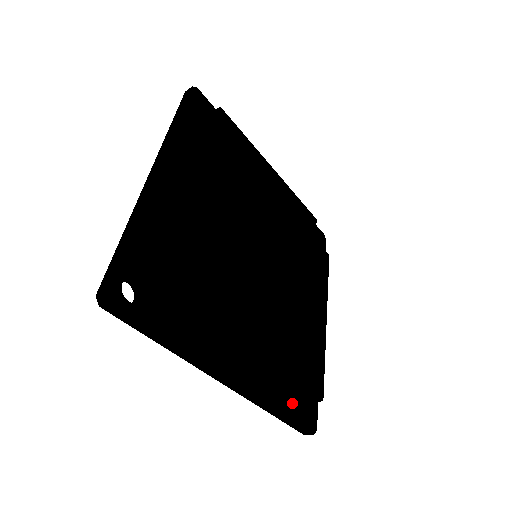
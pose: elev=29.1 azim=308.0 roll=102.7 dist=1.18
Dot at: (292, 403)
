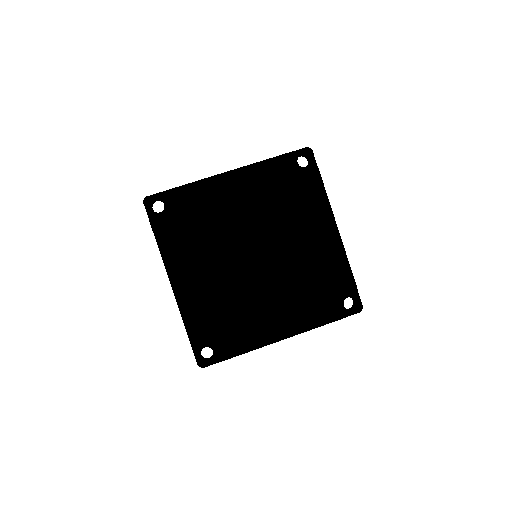
Dot at: (328, 319)
